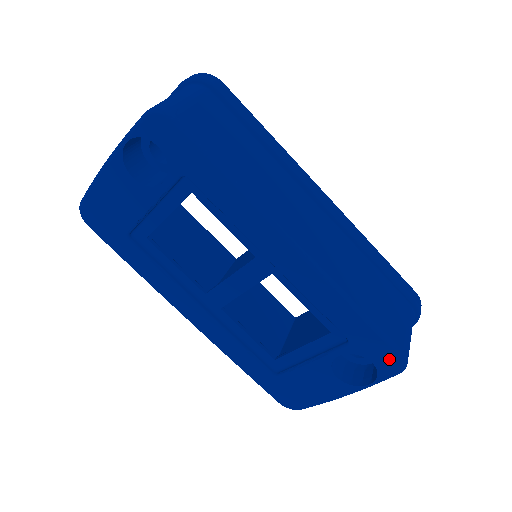
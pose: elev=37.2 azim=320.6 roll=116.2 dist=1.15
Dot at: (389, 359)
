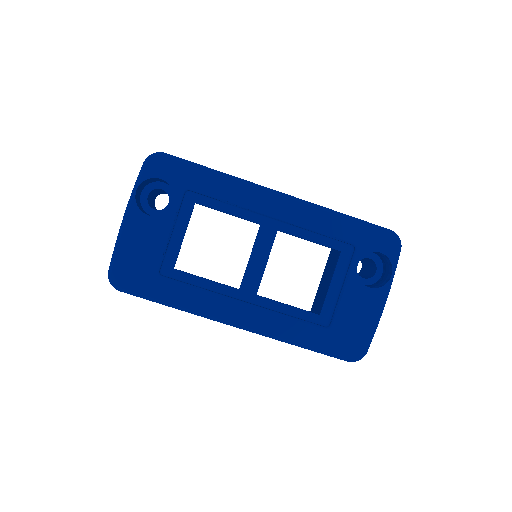
Dot at: (387, 240)
